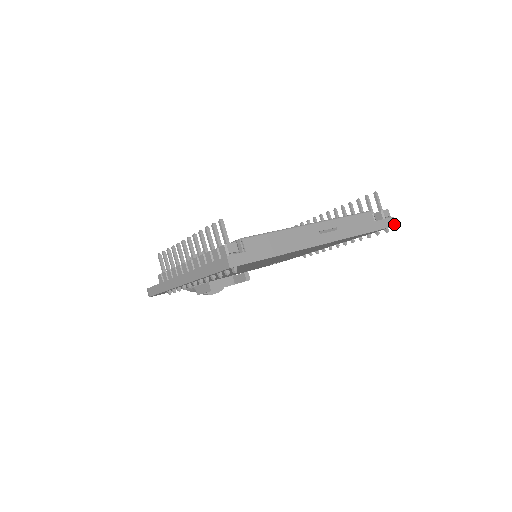
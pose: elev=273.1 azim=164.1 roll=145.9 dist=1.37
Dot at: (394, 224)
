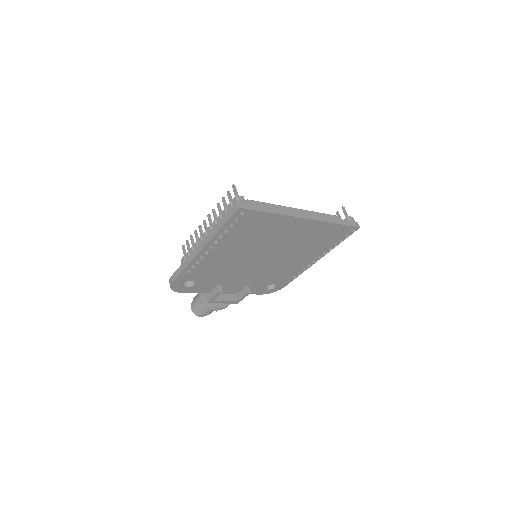
Dot at: (358, 226)
